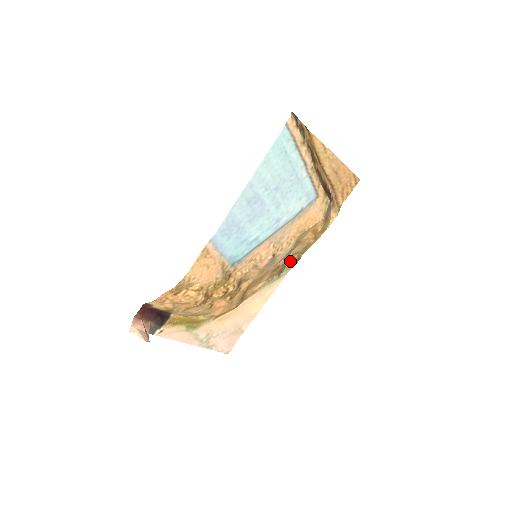
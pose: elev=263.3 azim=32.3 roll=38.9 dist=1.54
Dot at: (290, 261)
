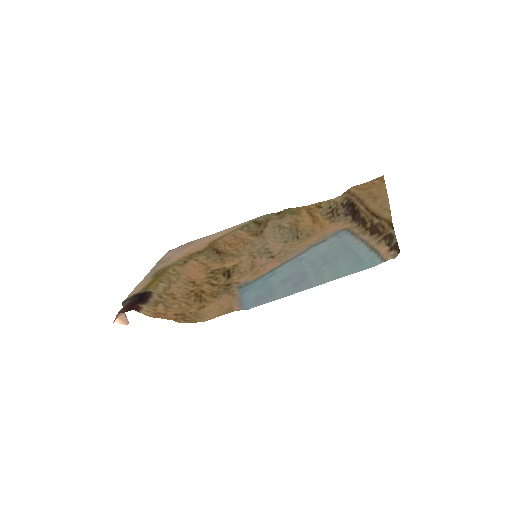
Dot at: (272, 219)
